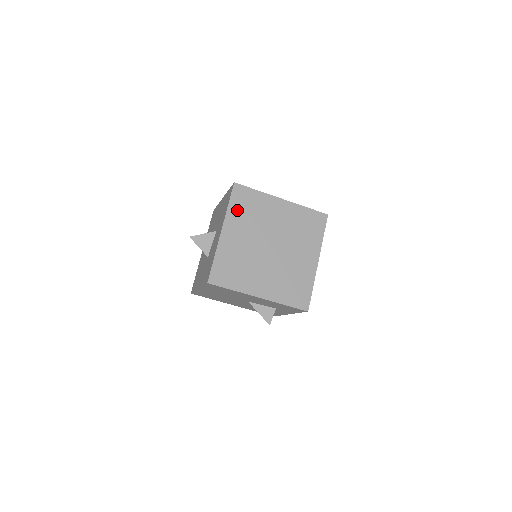
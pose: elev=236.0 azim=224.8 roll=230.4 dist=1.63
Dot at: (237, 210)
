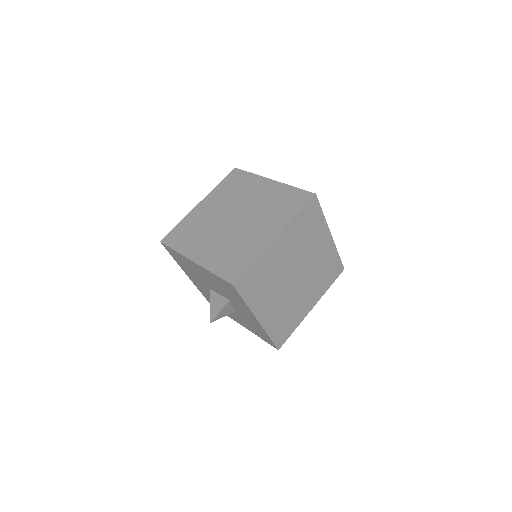
Dot at: (254, 296)
